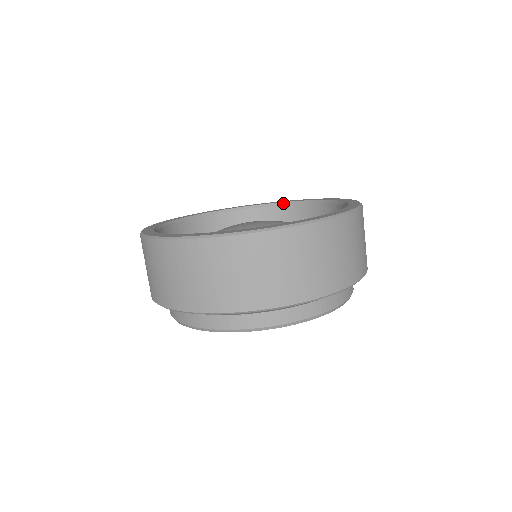
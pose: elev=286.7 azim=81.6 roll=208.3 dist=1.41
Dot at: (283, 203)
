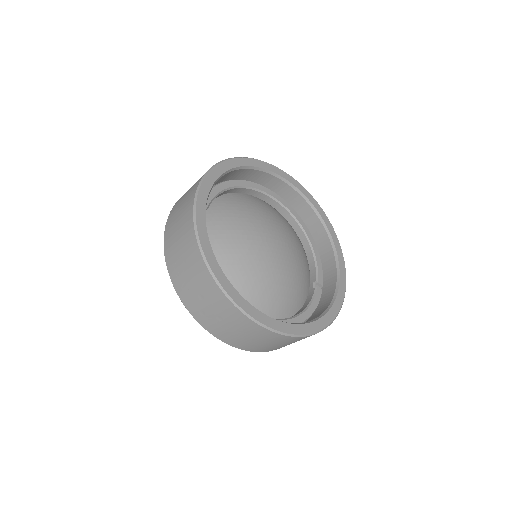
Dot at: (315, 209)
